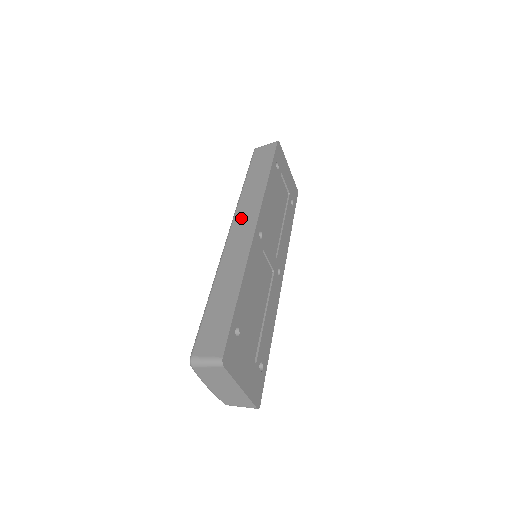
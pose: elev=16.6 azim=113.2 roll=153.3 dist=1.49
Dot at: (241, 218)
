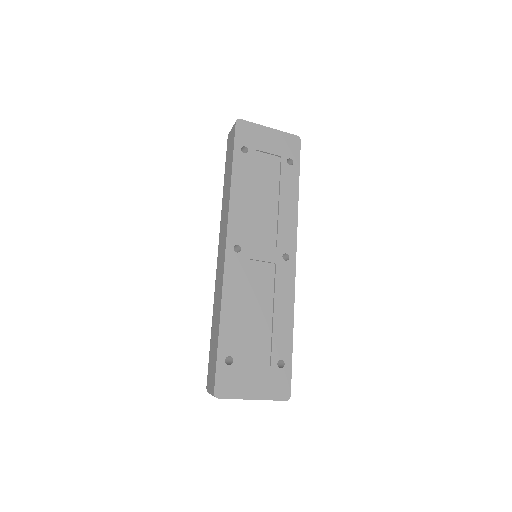
Dot at: (221, 237)
